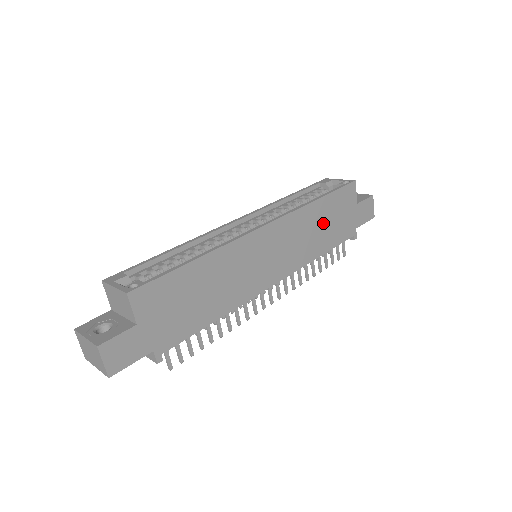
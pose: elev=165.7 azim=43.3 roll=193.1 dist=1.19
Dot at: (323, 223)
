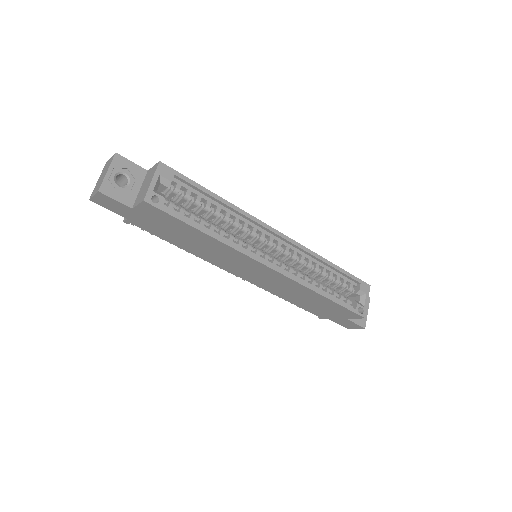
Dot at: (310, 300)
